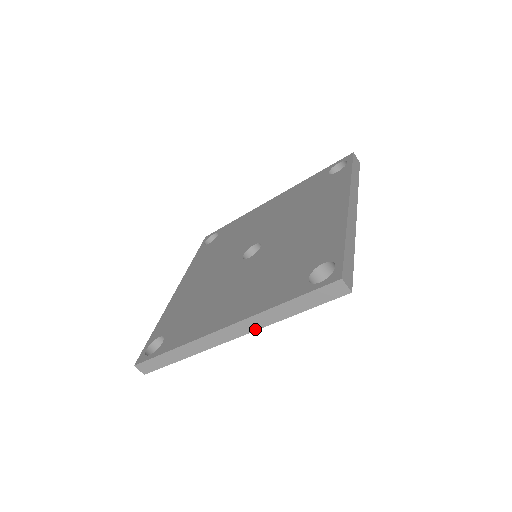
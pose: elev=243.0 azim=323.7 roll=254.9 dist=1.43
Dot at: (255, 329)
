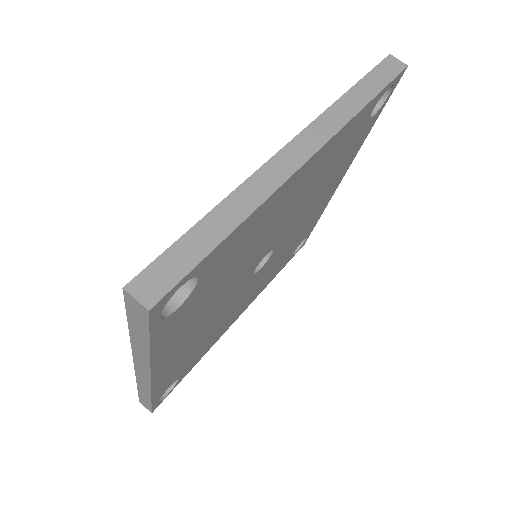
Dot at: (148, 368)
